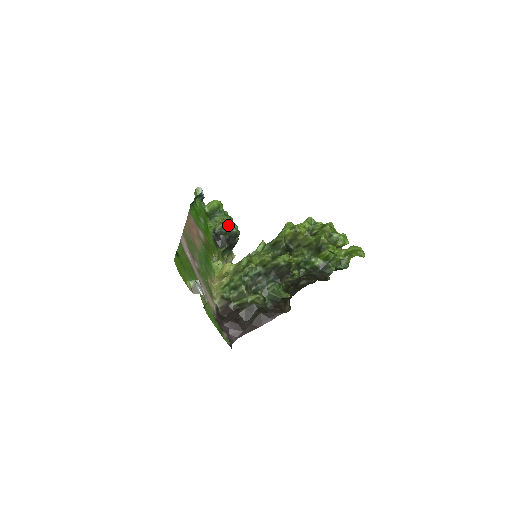
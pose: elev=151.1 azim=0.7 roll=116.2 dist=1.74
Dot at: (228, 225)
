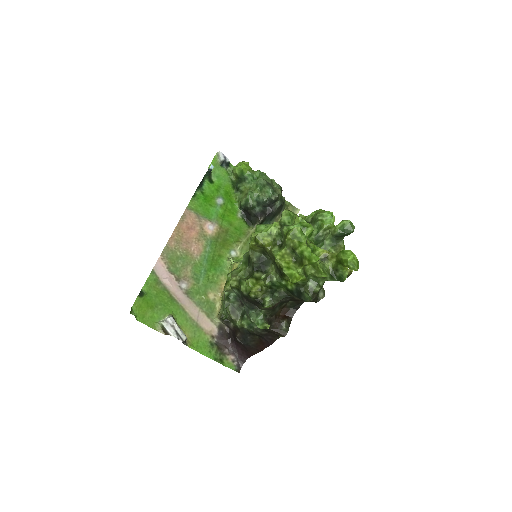
Dot at: (254, 195)
